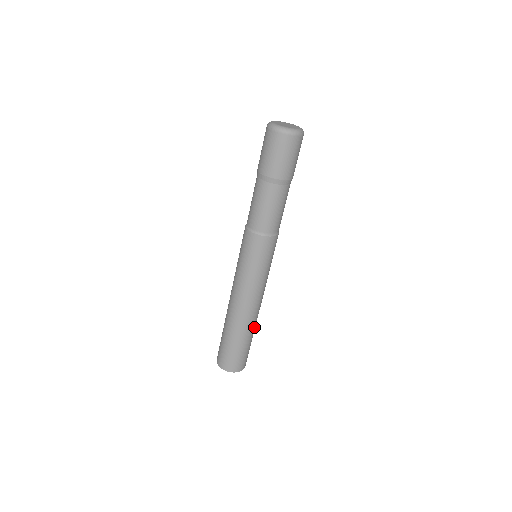
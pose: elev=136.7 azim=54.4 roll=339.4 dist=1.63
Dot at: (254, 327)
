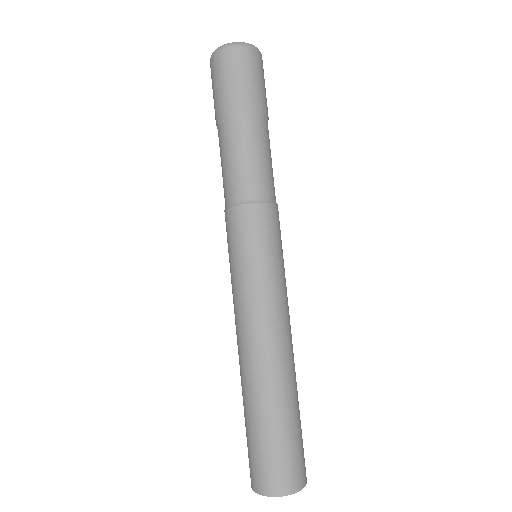
Dot at: occluded
